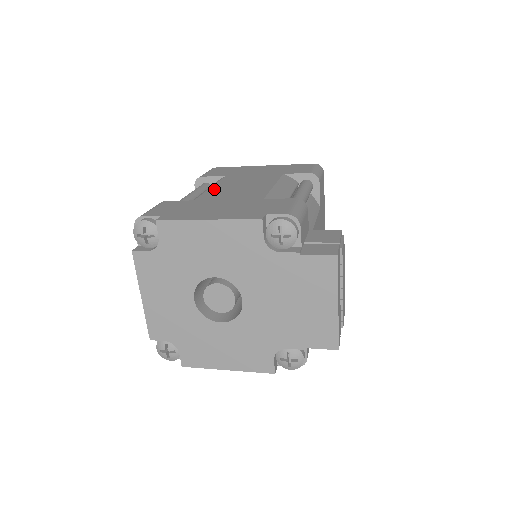
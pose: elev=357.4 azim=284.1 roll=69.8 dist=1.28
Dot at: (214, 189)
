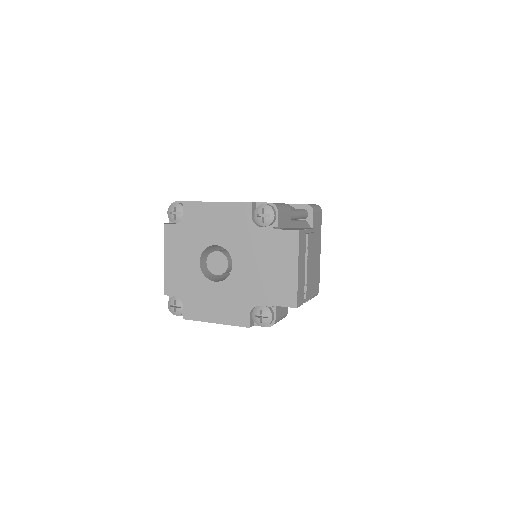
Dot at: occluded
